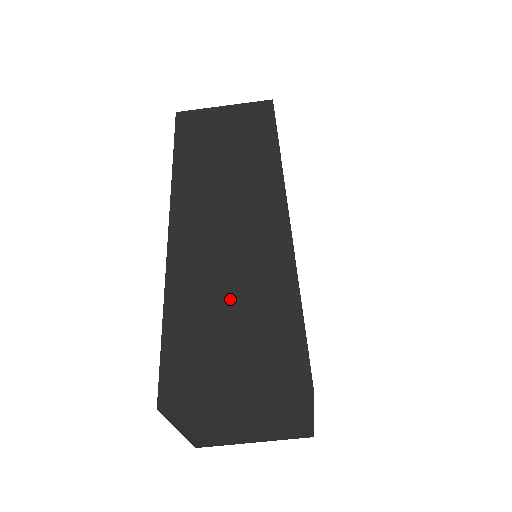
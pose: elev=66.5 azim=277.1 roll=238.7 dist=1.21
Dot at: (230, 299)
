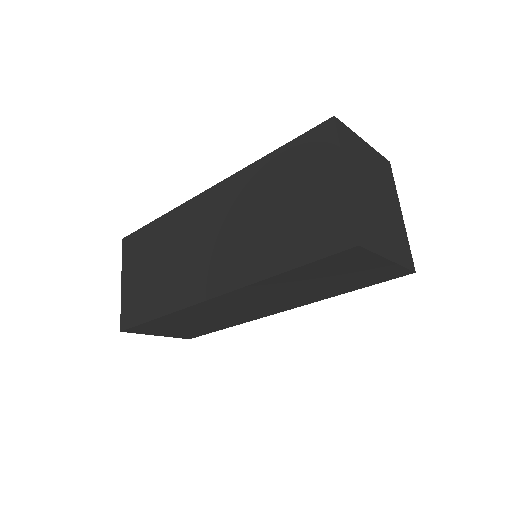
Dot at: (198, 323)
